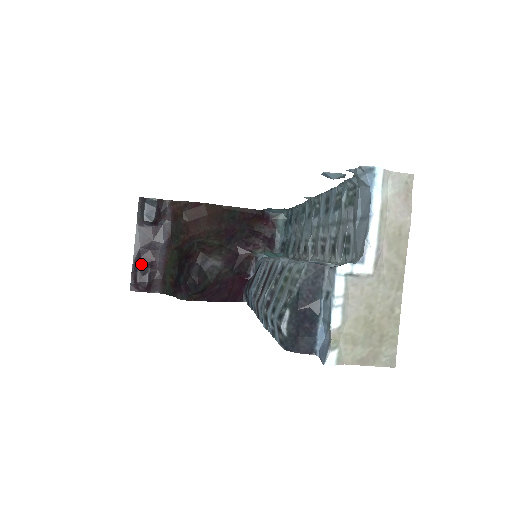
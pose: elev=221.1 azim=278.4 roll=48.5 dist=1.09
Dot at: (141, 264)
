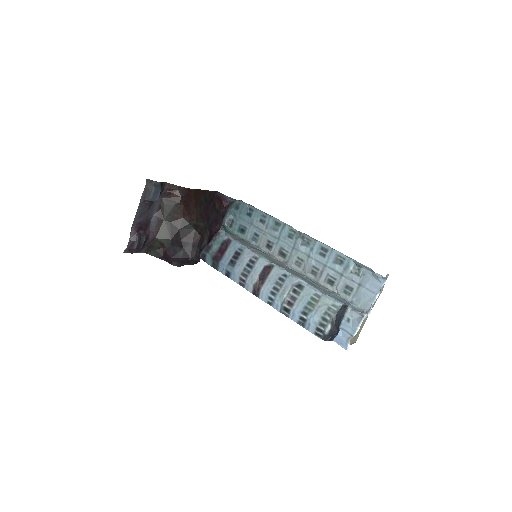
Dot at: (138, 234)
